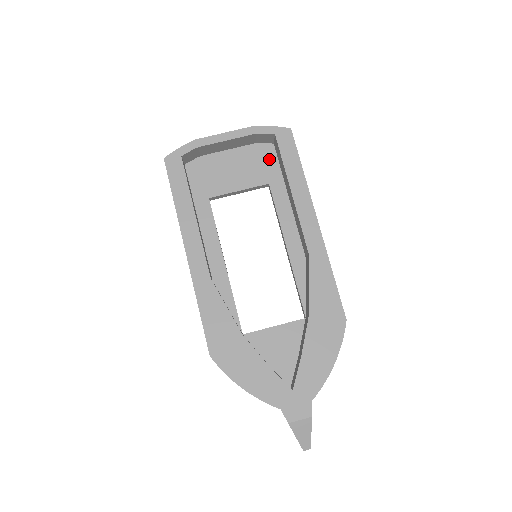
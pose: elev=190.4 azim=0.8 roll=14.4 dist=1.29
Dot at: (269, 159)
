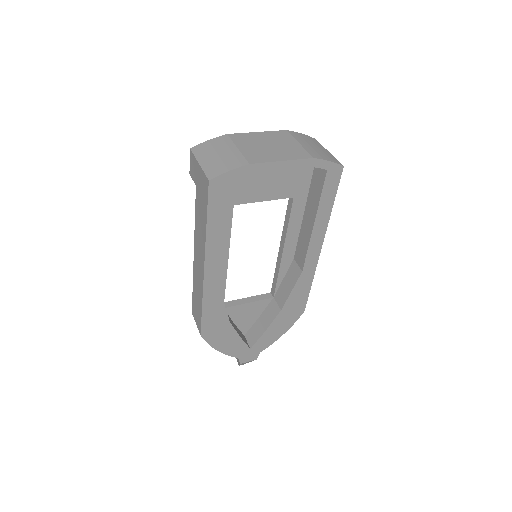
Dot at: (305, 174)
